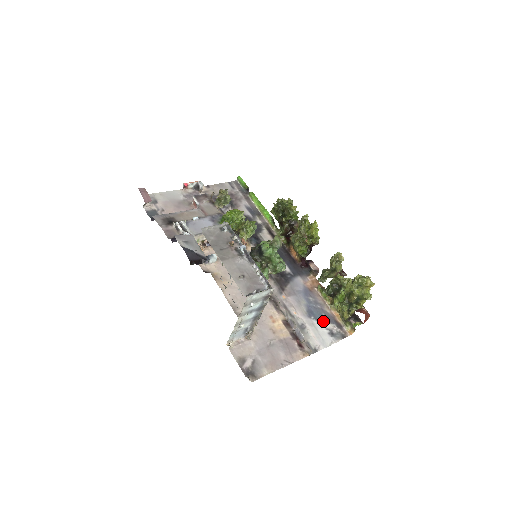
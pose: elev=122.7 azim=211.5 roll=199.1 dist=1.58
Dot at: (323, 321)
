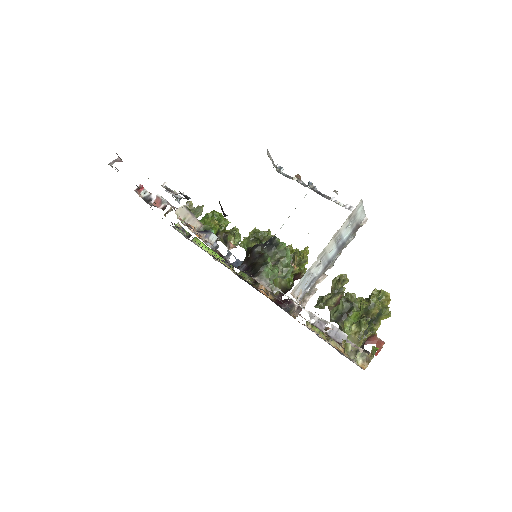
Dot at: occluded
